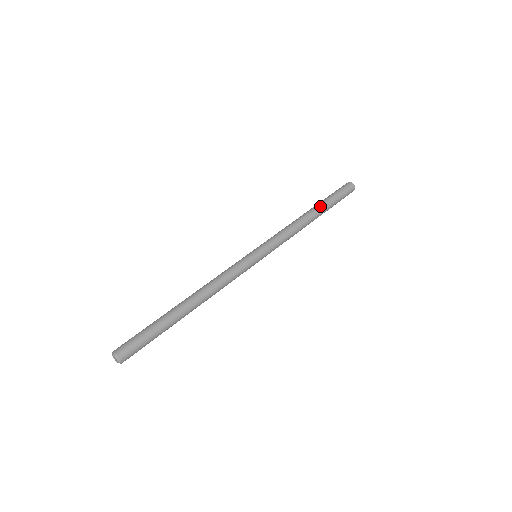
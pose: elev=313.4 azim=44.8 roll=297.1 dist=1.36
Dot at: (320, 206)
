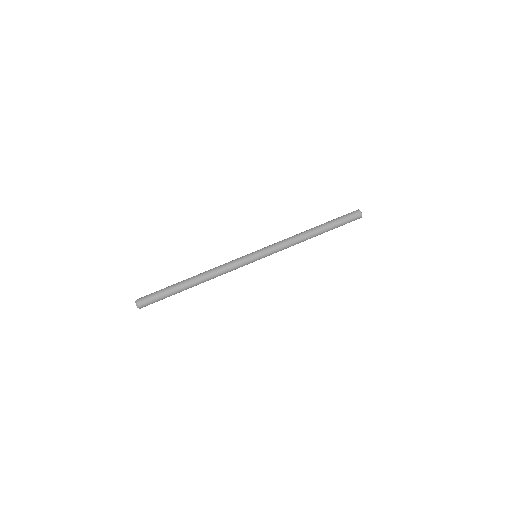
Dot at: (324, 229)
